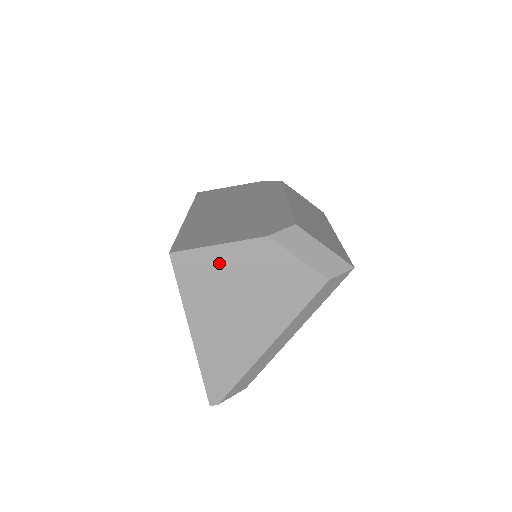
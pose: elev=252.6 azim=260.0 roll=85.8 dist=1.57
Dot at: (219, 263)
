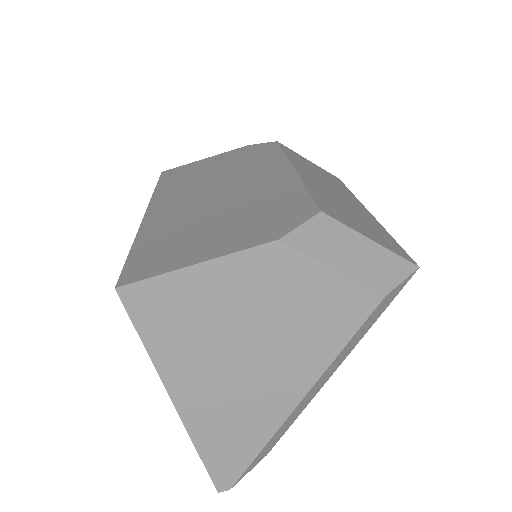
Dot at: (202, 293)
